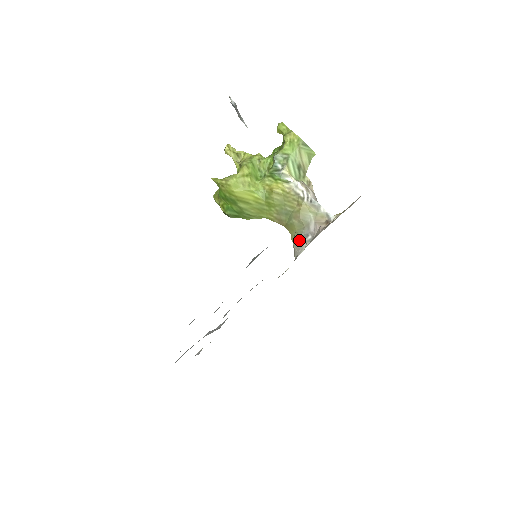
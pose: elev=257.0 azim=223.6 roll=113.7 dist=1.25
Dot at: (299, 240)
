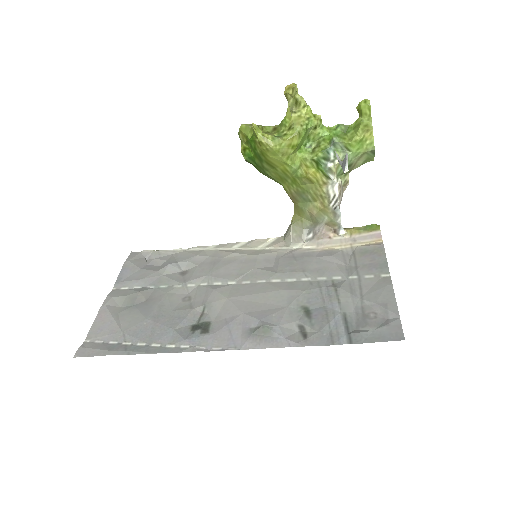
Dot at: (299, 231)
